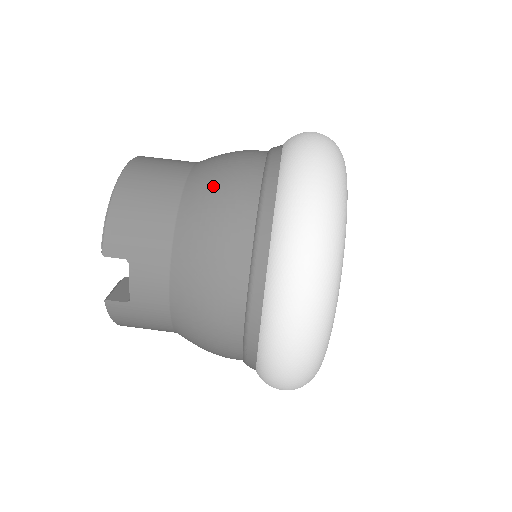
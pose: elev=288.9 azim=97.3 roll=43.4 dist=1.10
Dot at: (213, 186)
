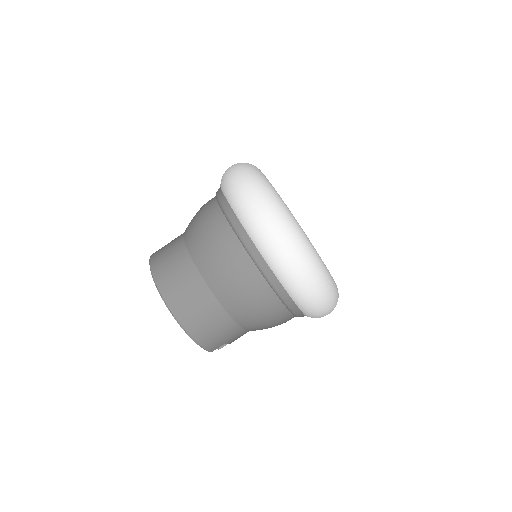
Dot at: (241, 299)
